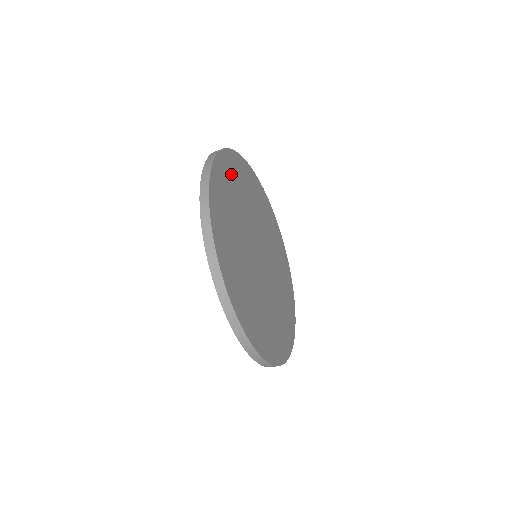
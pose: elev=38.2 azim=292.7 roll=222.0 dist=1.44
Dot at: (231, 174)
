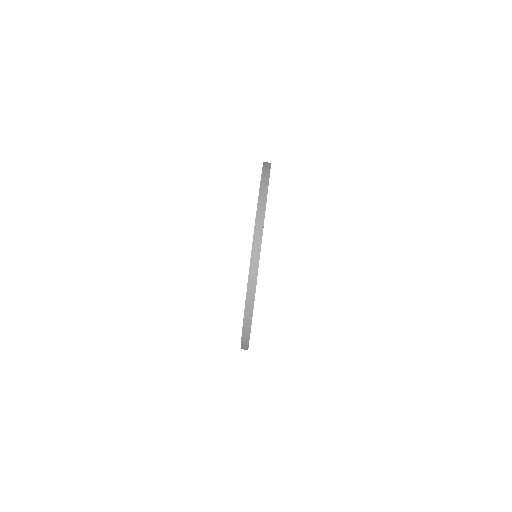
Dot at: occluded
